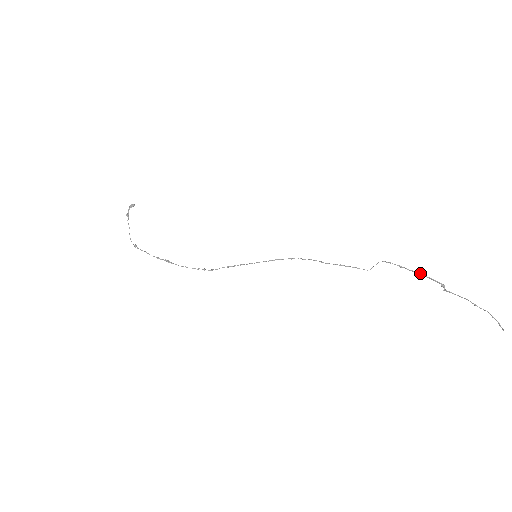
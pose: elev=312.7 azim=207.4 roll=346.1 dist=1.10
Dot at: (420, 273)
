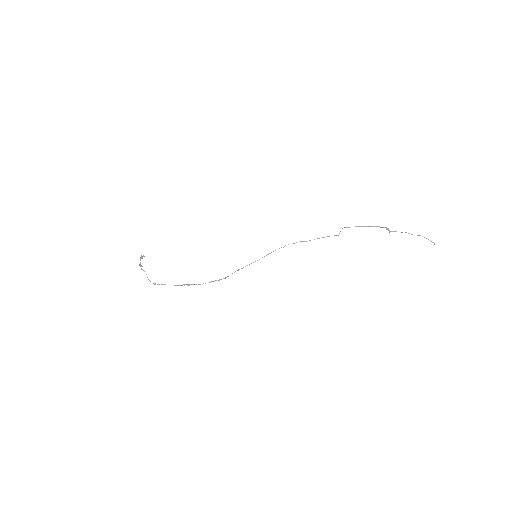
Dot at: (370, 226)
